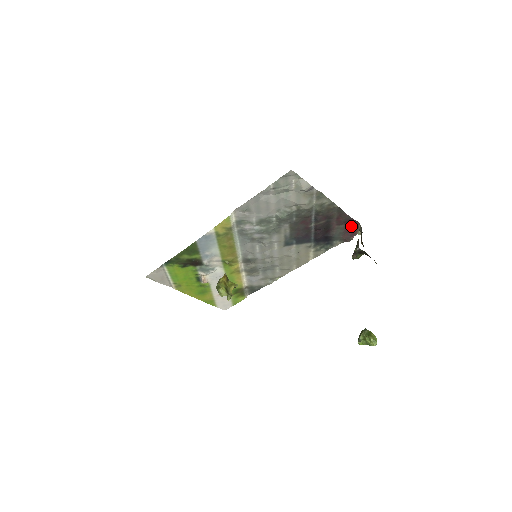
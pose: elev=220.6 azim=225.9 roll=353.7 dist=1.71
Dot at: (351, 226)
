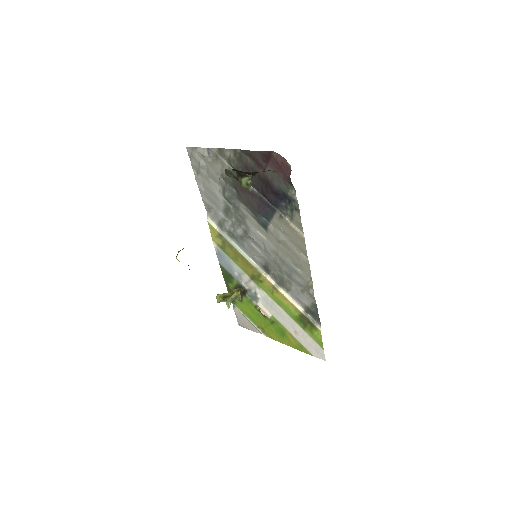
Dot at: (274, 161)
